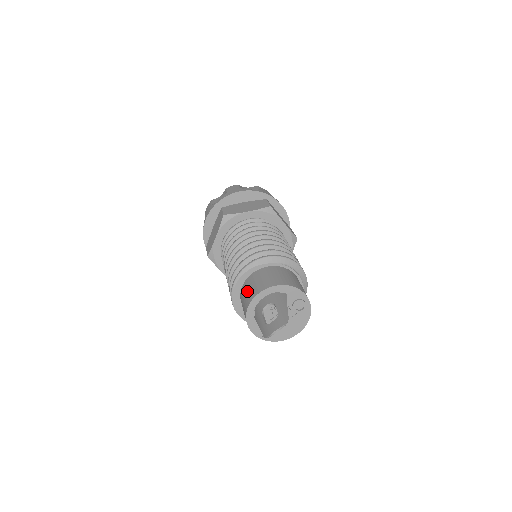
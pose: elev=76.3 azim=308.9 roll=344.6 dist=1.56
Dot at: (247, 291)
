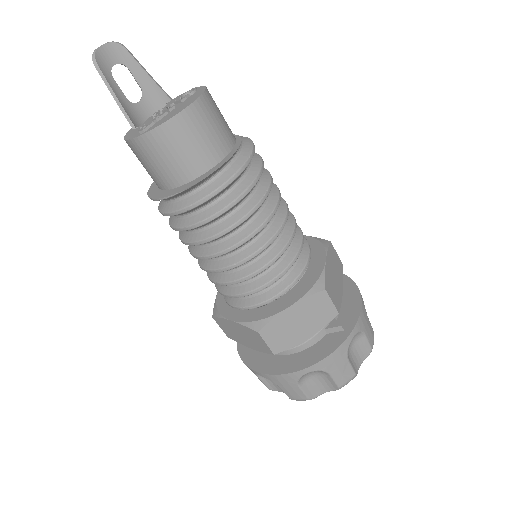
Dot at: occluded
